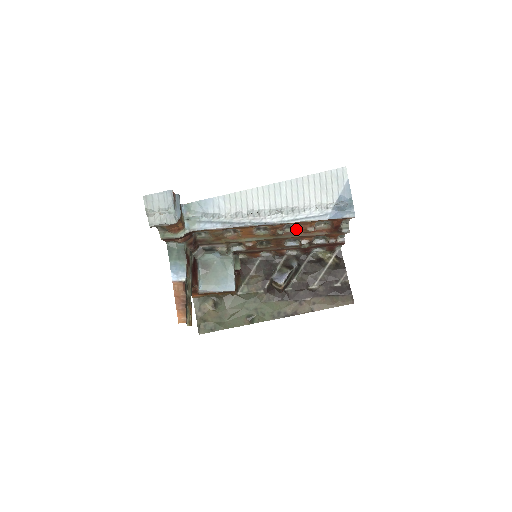
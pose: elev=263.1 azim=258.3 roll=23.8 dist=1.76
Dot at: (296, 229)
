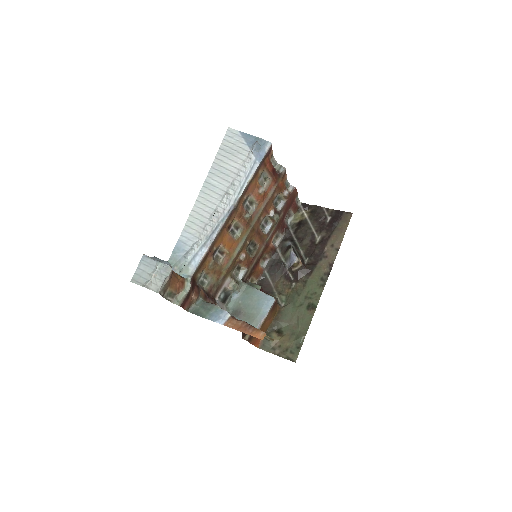
Dot at: (254, 205)
